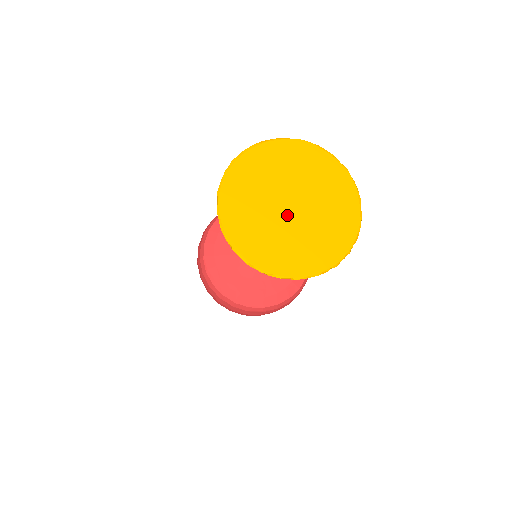
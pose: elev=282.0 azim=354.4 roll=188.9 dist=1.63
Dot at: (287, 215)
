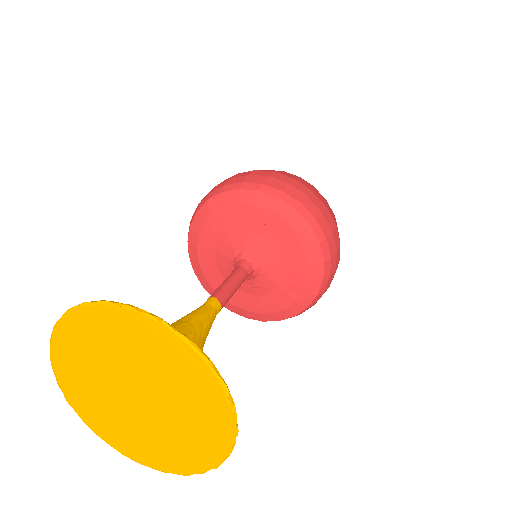
Dot at: (144, 409)
